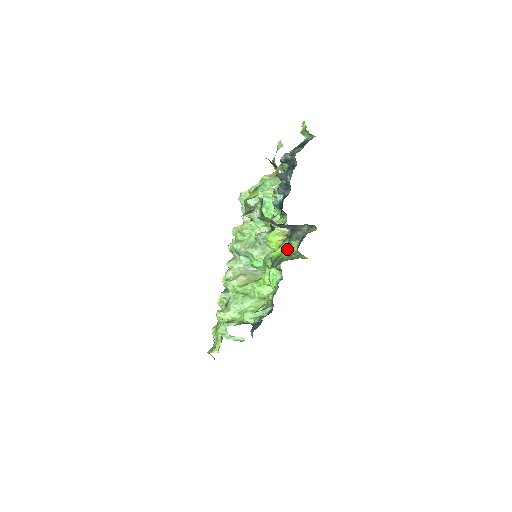
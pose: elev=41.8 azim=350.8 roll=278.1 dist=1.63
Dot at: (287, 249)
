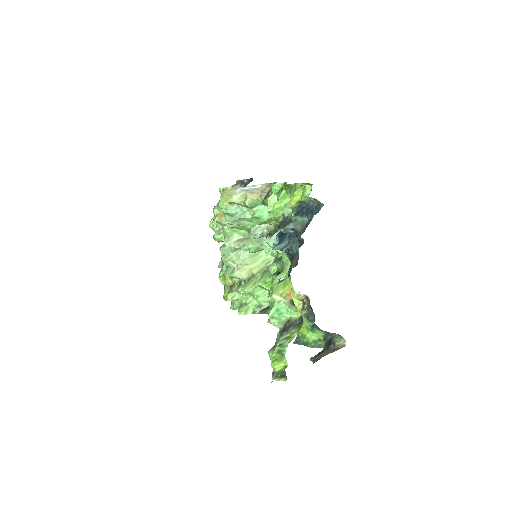
Dot at: (311, 333)
